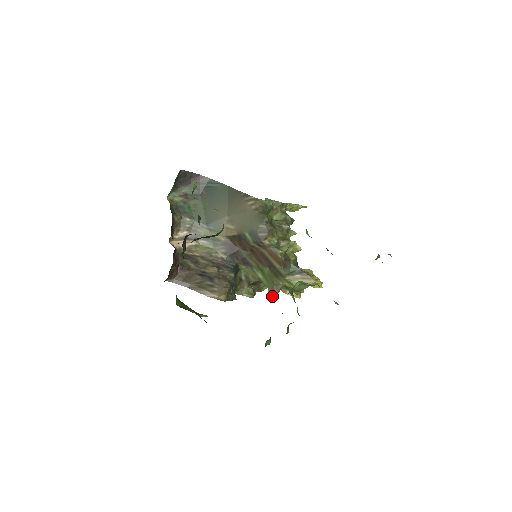
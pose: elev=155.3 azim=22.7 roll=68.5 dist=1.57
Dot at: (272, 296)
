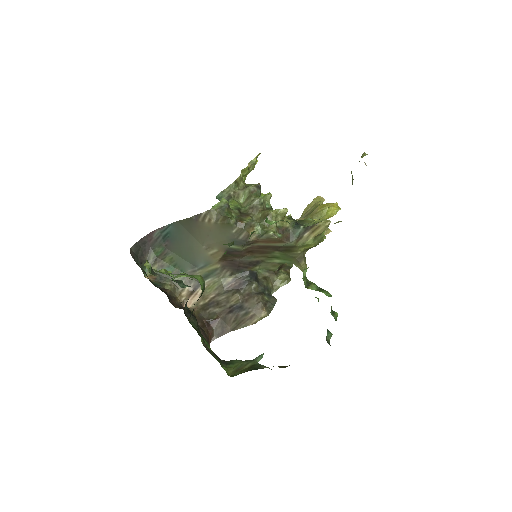
Dot at: (303, 267)
